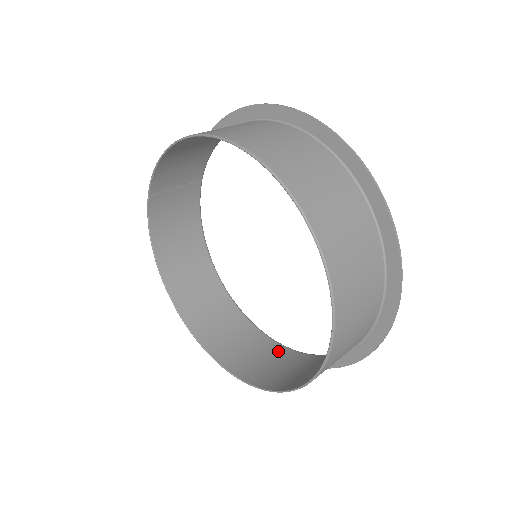
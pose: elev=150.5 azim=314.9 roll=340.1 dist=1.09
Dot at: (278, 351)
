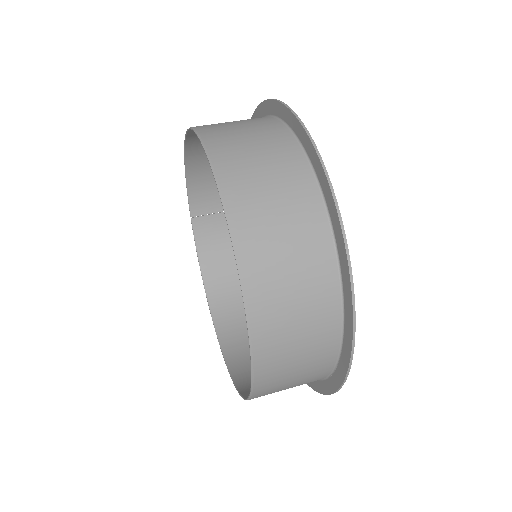
Dot at: occluded
